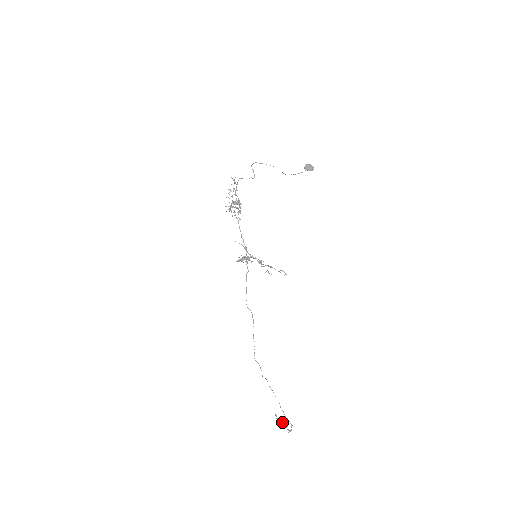
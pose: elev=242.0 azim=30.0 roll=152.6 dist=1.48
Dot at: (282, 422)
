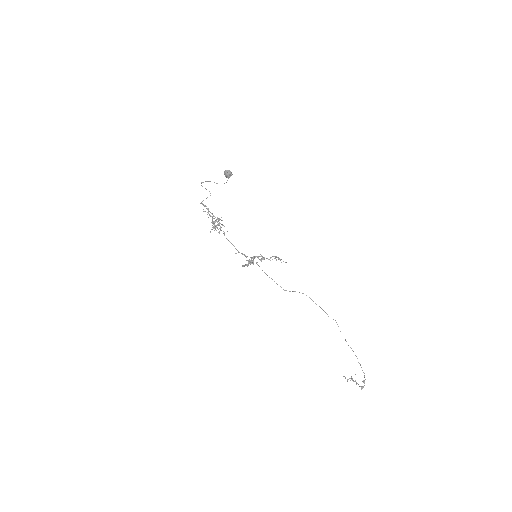
Dot at: (353, 381)
